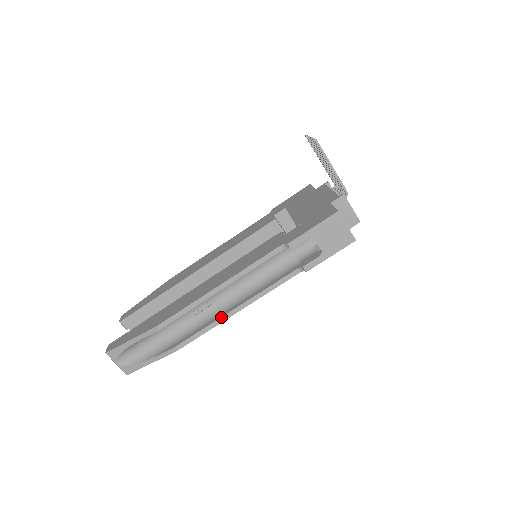
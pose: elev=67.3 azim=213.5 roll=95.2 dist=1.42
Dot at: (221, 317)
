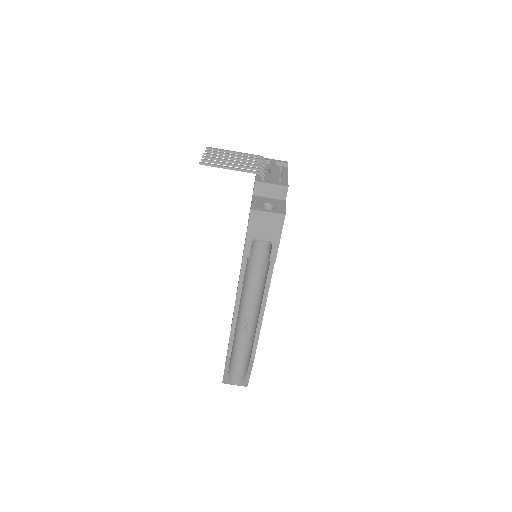
Dot at: (257, 325)
